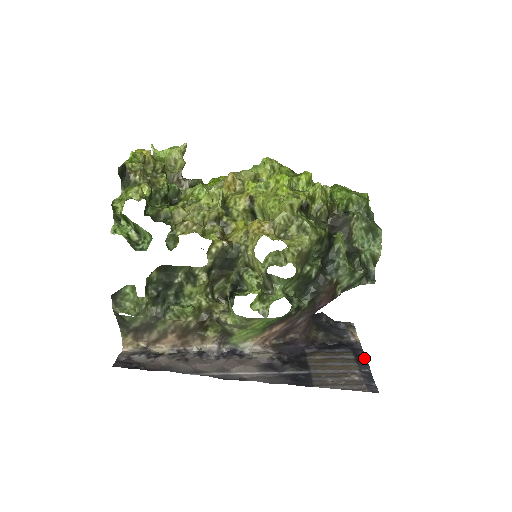
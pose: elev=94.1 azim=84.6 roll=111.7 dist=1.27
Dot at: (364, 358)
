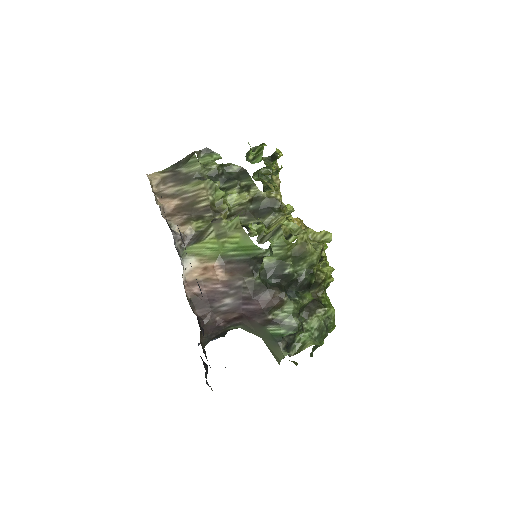
Dot at: occluded
